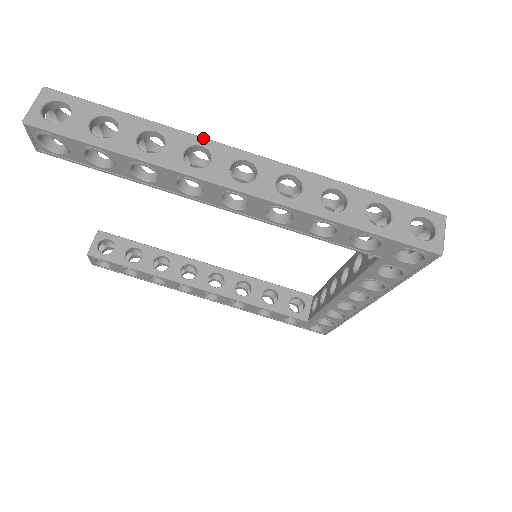
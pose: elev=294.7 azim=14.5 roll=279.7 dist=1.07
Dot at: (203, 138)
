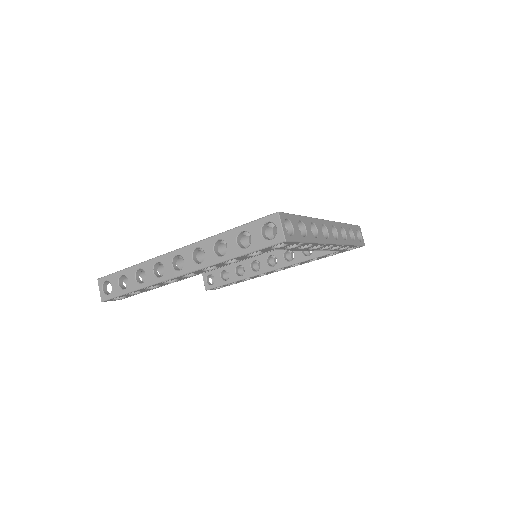
Dot at: (155, 258)
